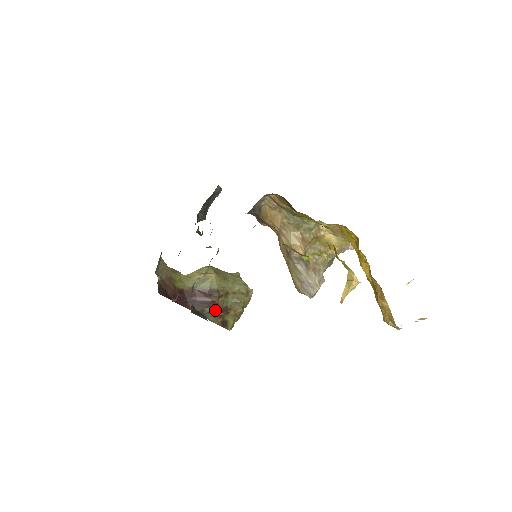
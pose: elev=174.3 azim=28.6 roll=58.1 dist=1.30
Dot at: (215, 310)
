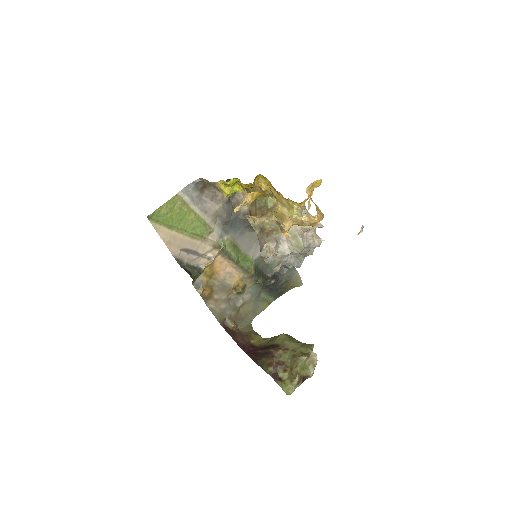
Dot at: (269, 359)
